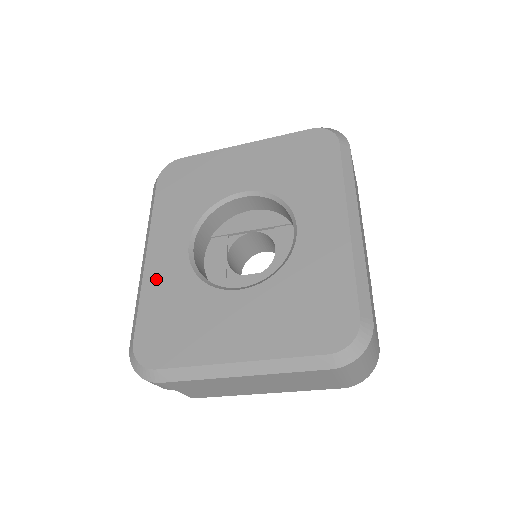
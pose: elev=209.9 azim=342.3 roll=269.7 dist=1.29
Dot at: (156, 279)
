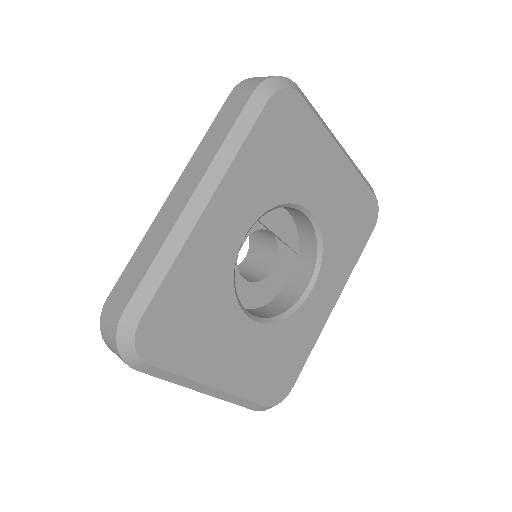
Dot at: (200, 252)
